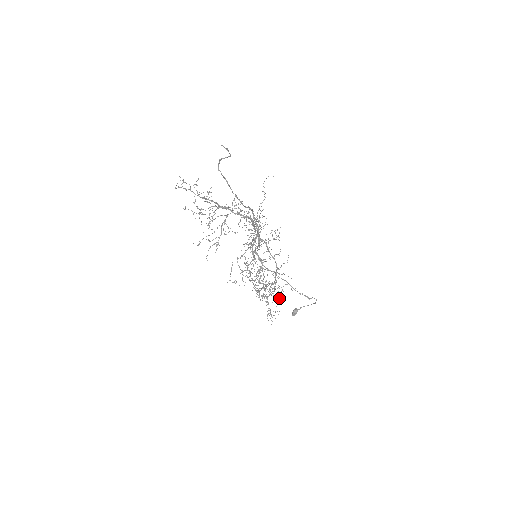
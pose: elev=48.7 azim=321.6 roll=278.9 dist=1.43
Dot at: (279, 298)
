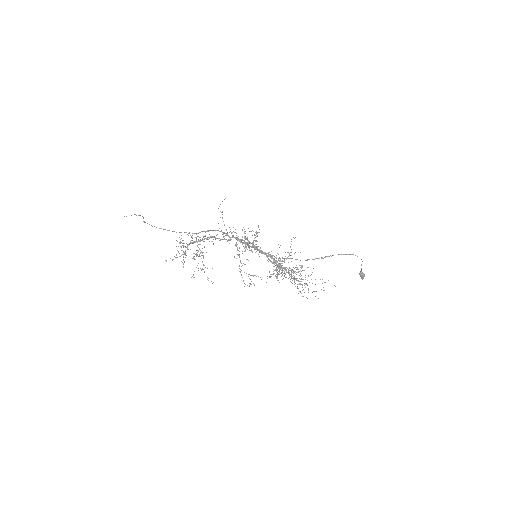
Dot at: (277, 275)
